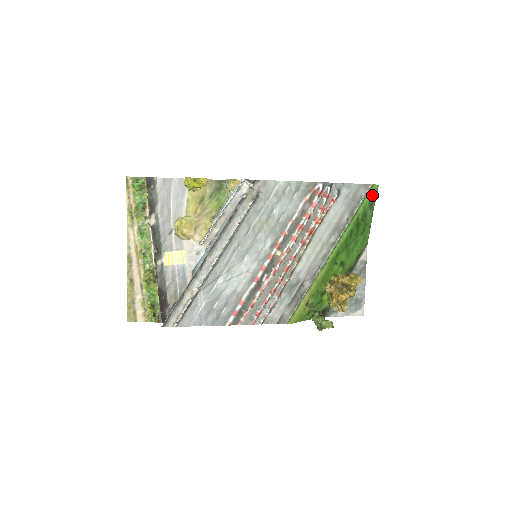
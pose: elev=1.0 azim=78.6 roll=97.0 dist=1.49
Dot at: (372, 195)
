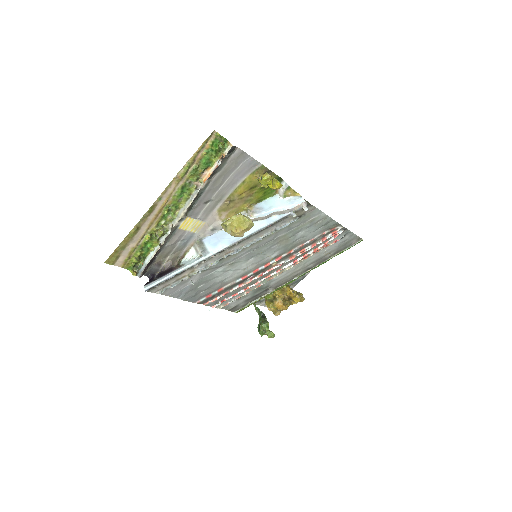
Dot at: occluded
